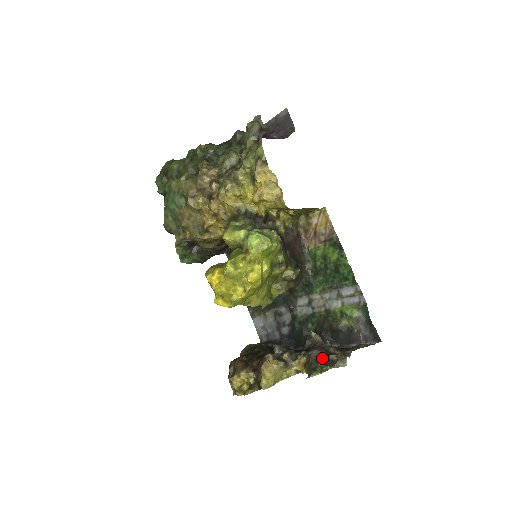
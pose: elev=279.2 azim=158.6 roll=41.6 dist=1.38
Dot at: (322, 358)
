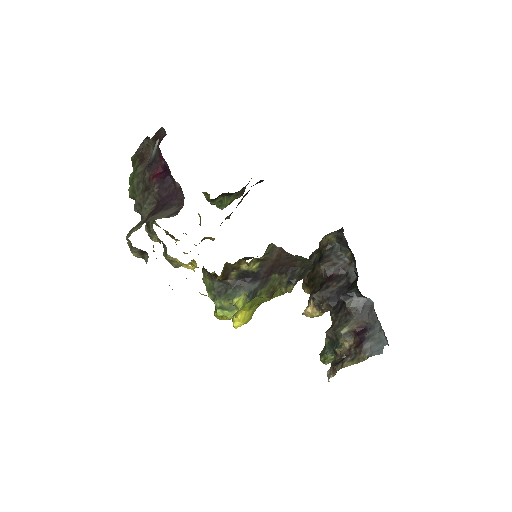
Dot at: (331, 345)
